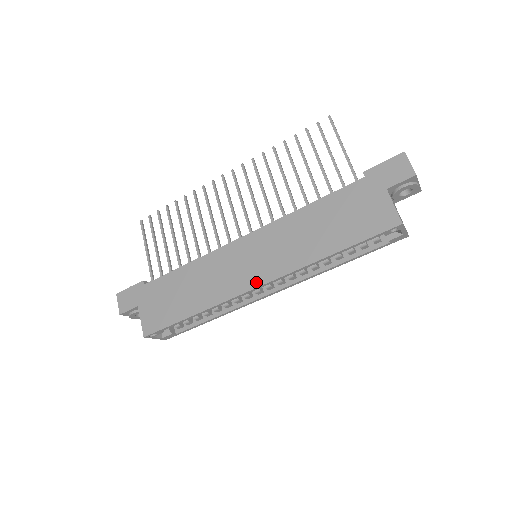
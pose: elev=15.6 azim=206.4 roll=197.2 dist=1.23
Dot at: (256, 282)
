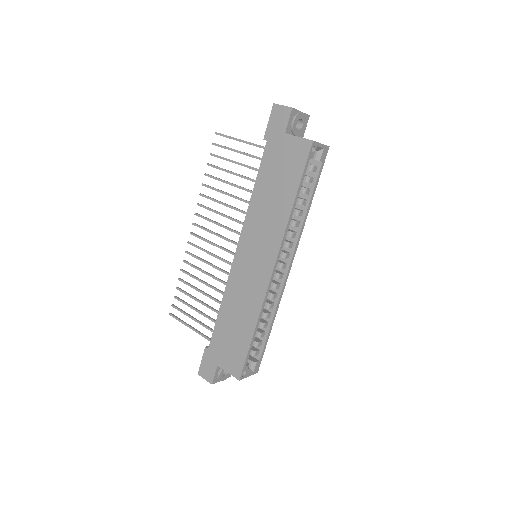
Dot at: (269, 268)
